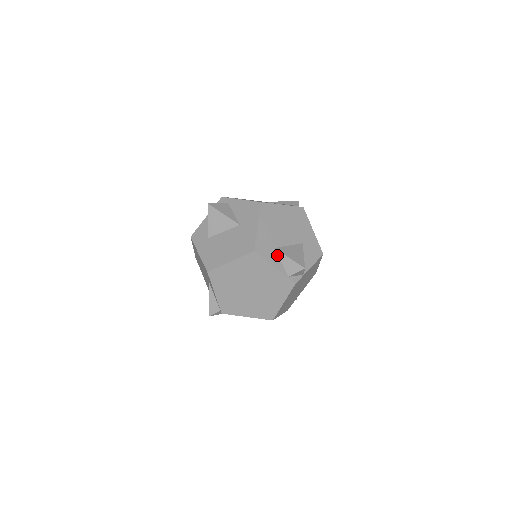
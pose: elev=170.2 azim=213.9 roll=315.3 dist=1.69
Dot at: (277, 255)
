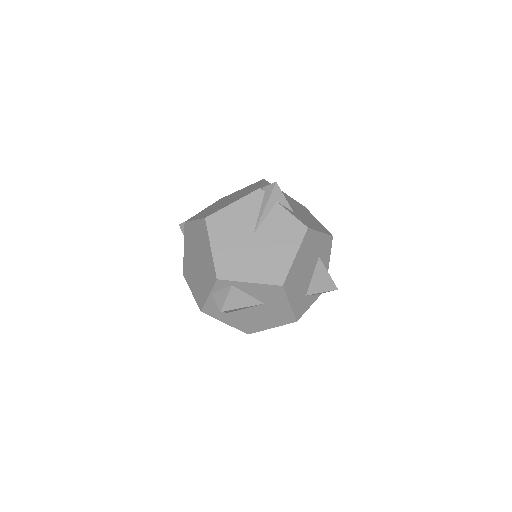
Dot at: (309, 296)
